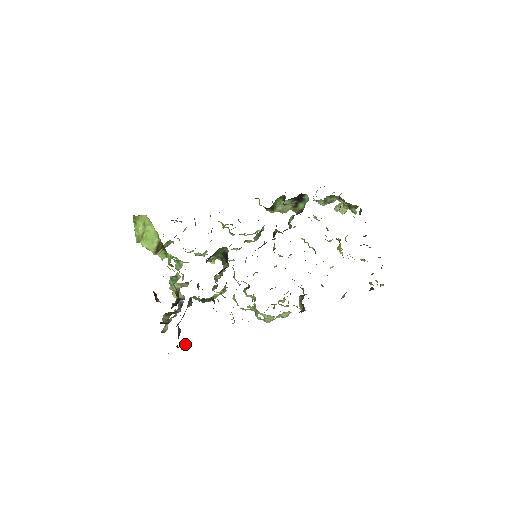
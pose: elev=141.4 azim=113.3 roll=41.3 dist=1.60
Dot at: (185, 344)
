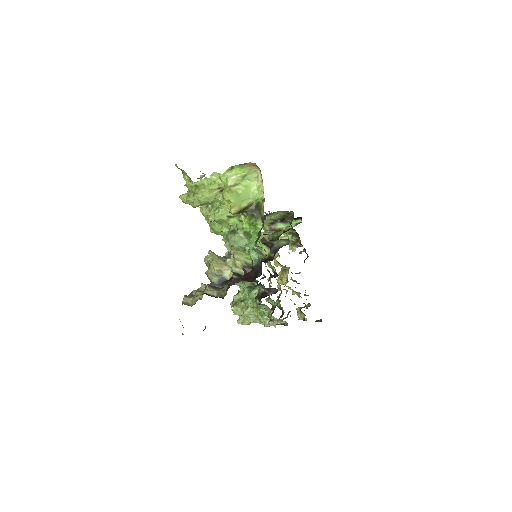
Dot at: occluded
